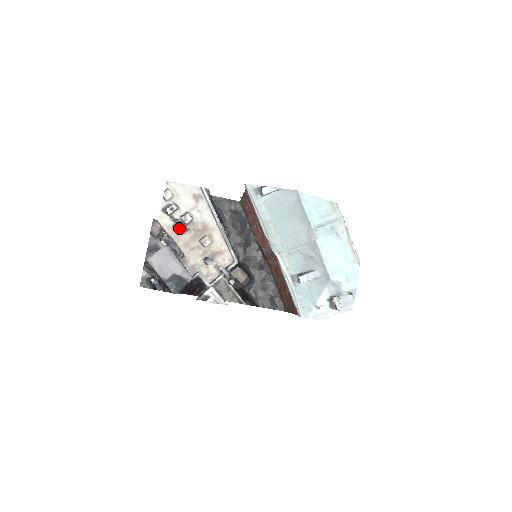
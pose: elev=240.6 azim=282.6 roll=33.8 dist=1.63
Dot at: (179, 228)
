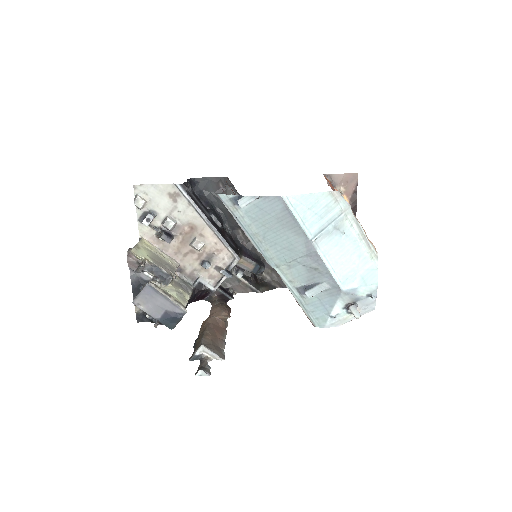
Dot at: (163, 239)
